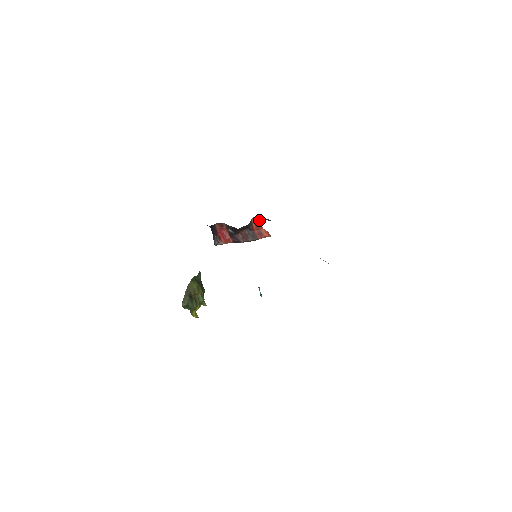
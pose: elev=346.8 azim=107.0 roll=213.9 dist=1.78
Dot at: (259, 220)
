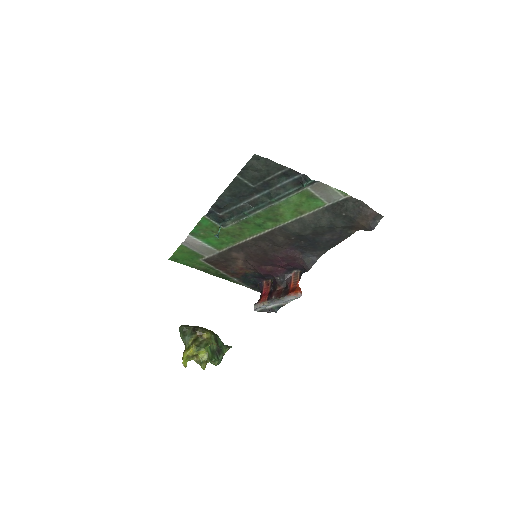
Dot at: (298, 275)
